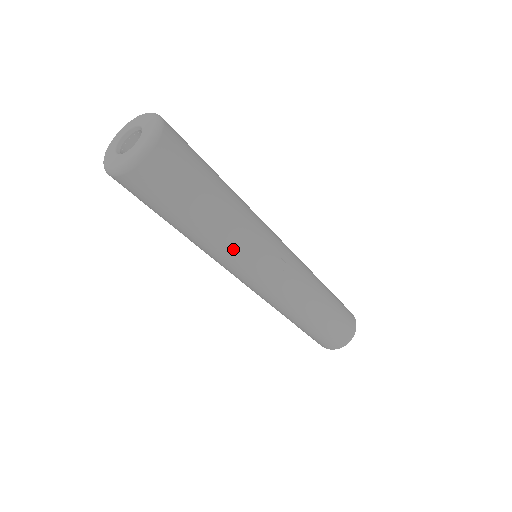
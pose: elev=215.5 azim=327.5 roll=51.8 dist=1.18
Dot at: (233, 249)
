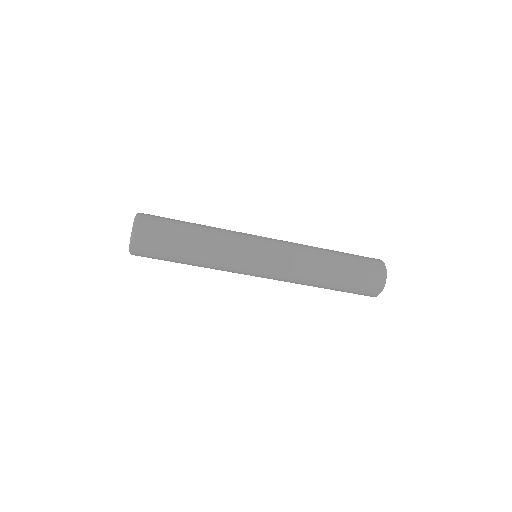
Dot at: (222, 255)
